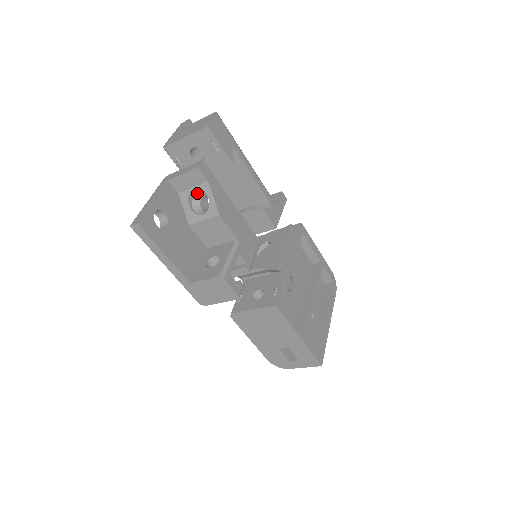
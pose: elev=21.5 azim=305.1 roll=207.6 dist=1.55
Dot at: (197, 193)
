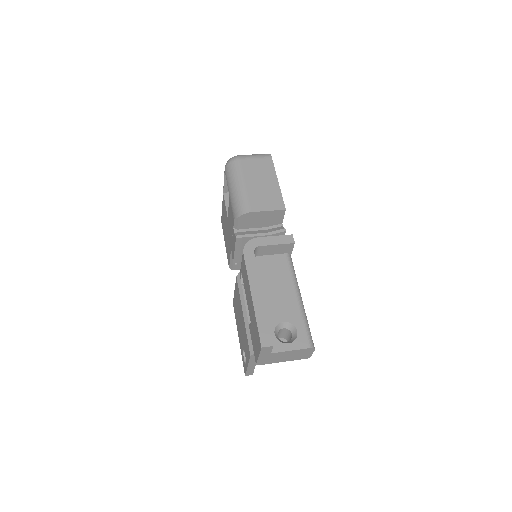
Dot at: occluded
